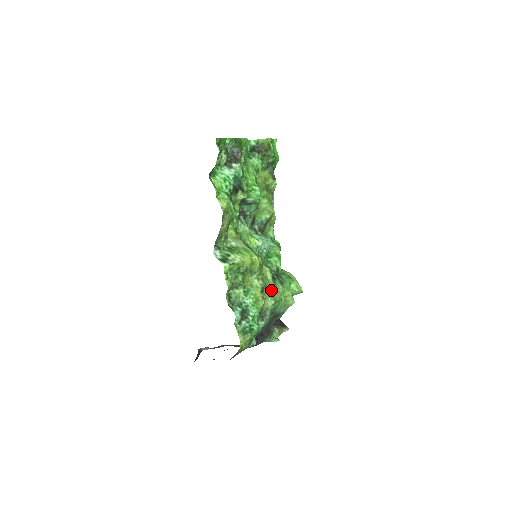
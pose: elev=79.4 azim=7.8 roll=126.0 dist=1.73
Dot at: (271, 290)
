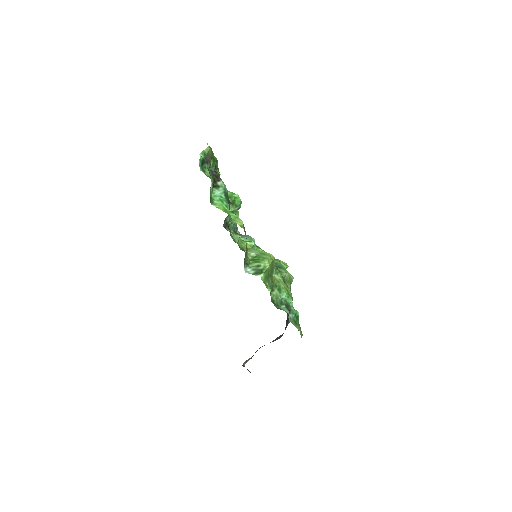
Dot at: (286, 277)
